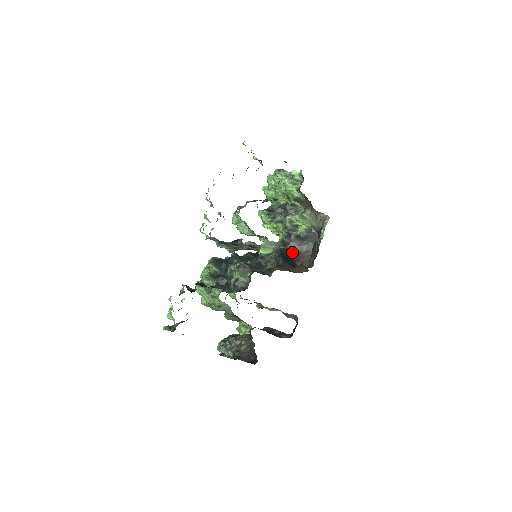
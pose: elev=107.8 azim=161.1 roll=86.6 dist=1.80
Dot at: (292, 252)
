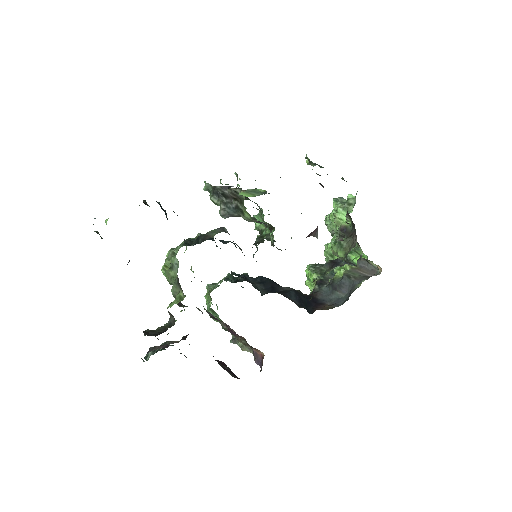
Dot at: (314, 300)
